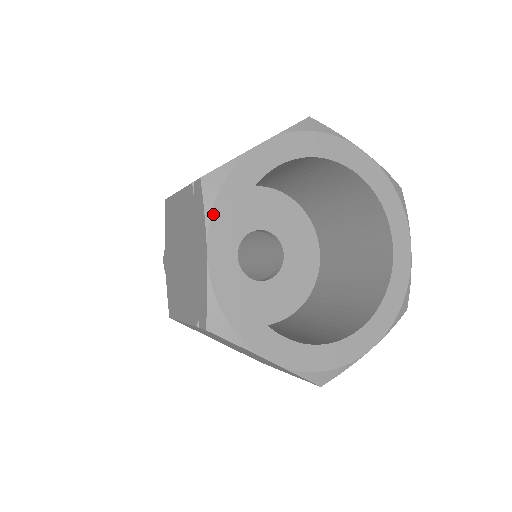
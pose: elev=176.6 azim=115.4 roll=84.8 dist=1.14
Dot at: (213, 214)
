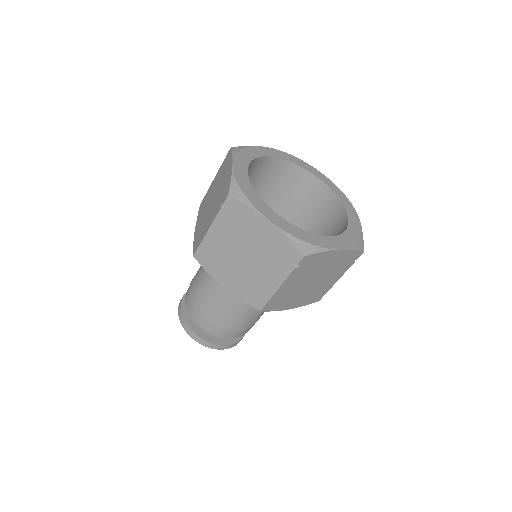
Dot at: (237, 155)
